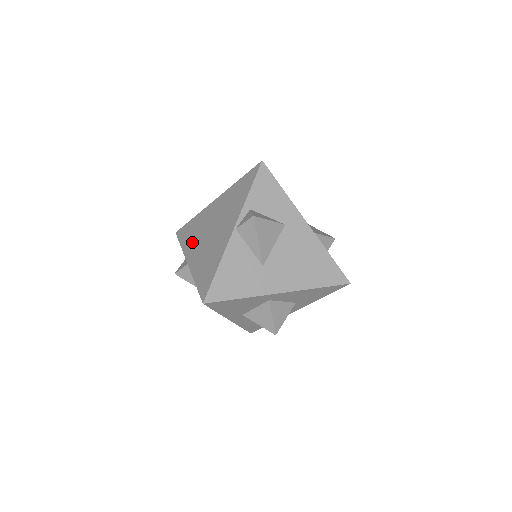
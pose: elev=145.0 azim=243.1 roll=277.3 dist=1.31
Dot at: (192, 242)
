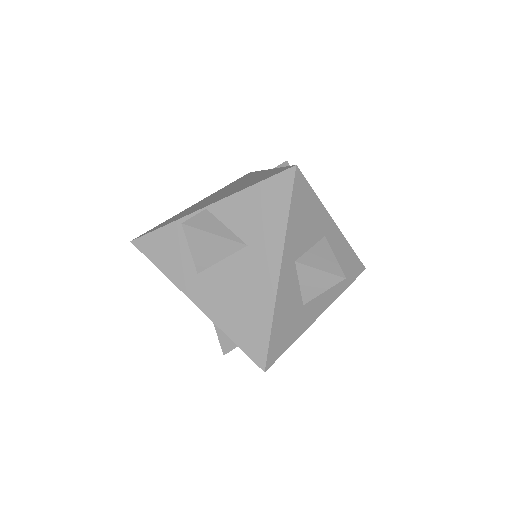
Dot at: (192, 210)
